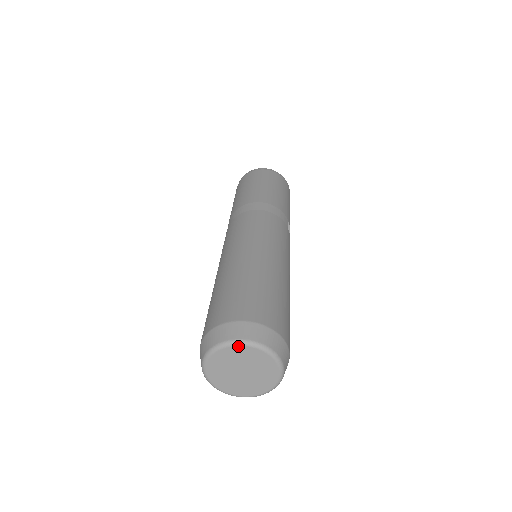
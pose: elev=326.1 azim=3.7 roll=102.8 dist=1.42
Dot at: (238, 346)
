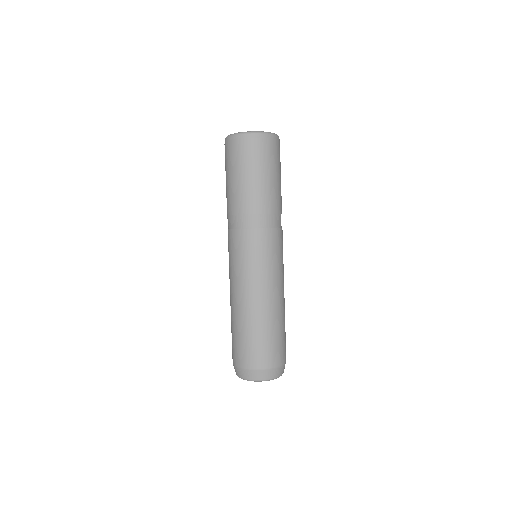
Dot at: (260, 381)
